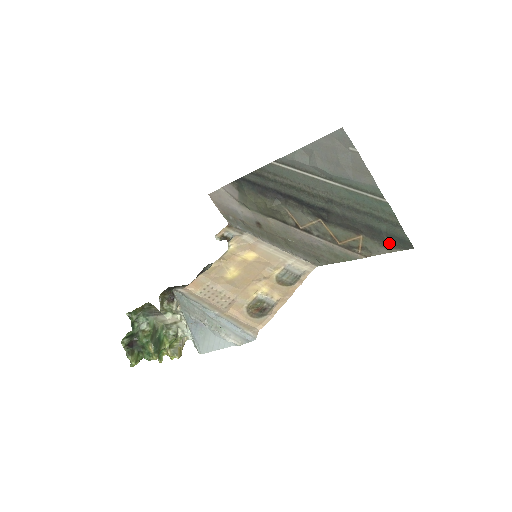
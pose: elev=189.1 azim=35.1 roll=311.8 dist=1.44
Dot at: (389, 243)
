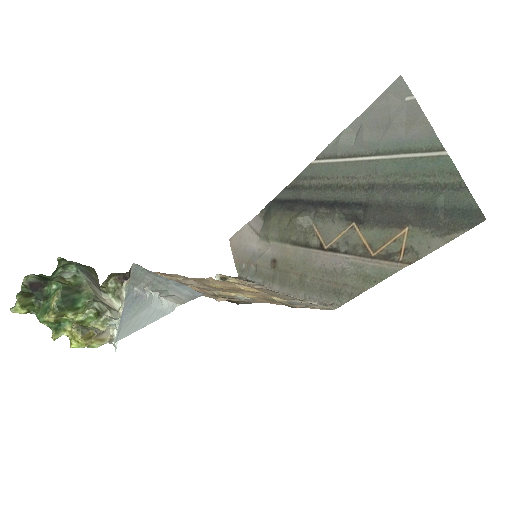
Dot at: (447, 226)
